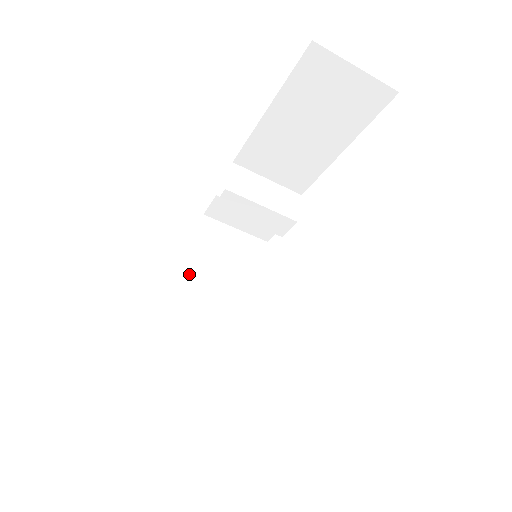
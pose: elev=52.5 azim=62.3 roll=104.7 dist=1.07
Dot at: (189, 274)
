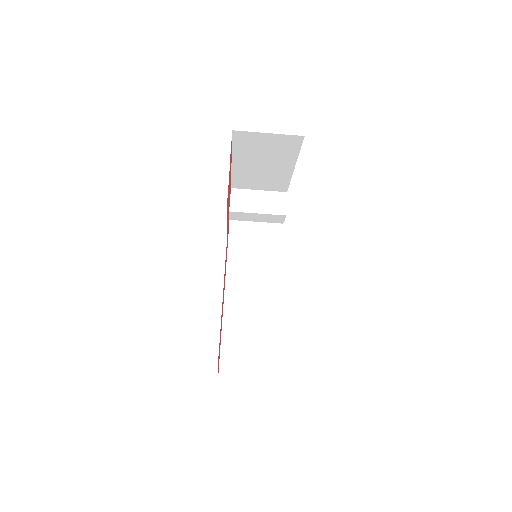
Dot at: (229, 266)
